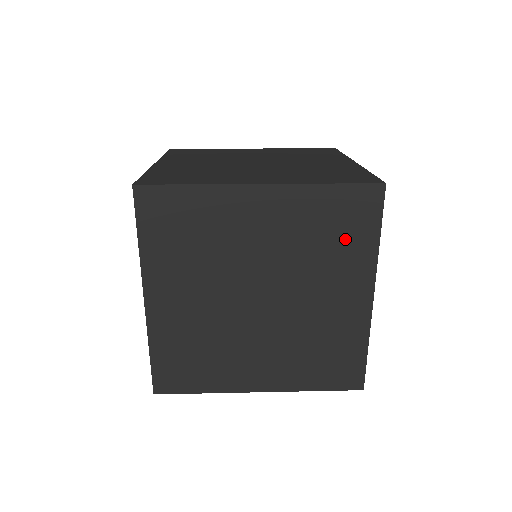
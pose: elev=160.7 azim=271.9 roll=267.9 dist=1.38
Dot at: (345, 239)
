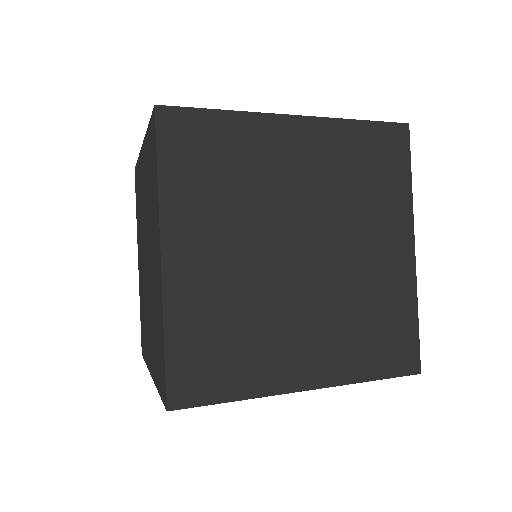
Dot at: (380, 181)
